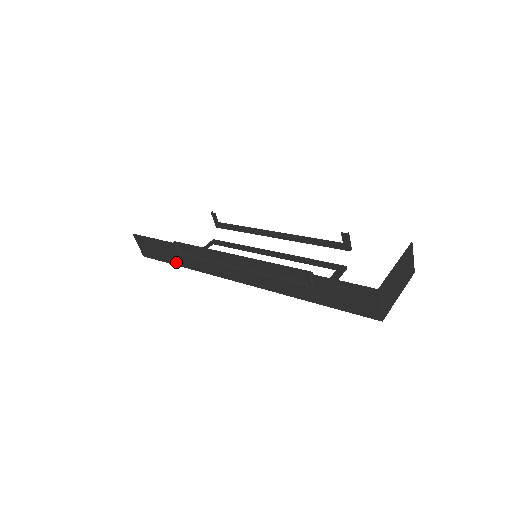
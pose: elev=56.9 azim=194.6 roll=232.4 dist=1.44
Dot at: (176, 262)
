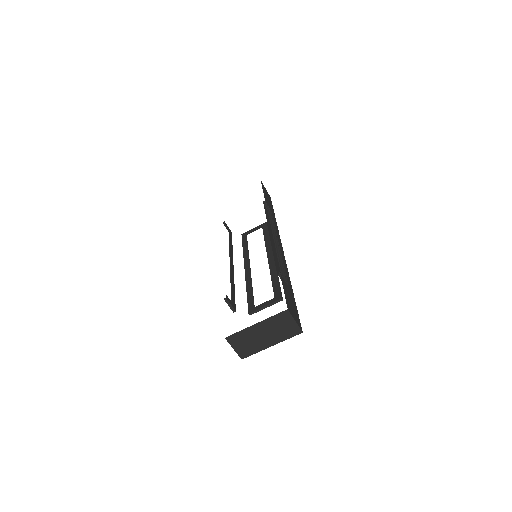
Dot at: occluded
